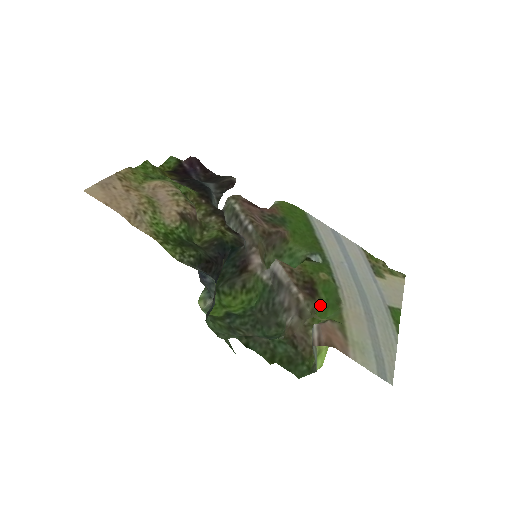
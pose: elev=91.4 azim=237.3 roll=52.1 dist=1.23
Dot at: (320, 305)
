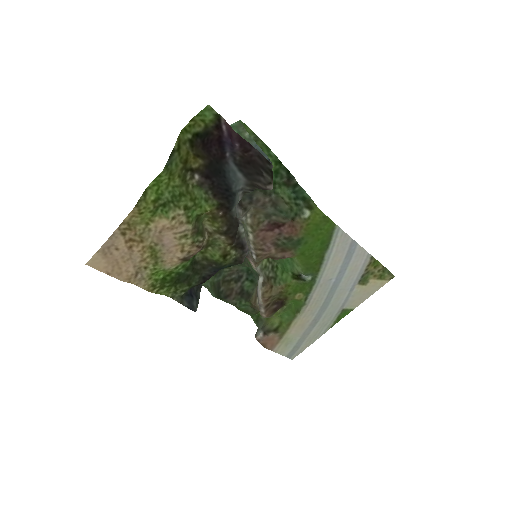
Dot at: occluded
